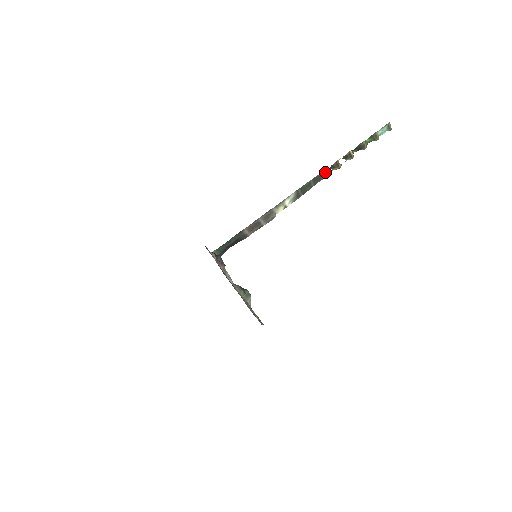
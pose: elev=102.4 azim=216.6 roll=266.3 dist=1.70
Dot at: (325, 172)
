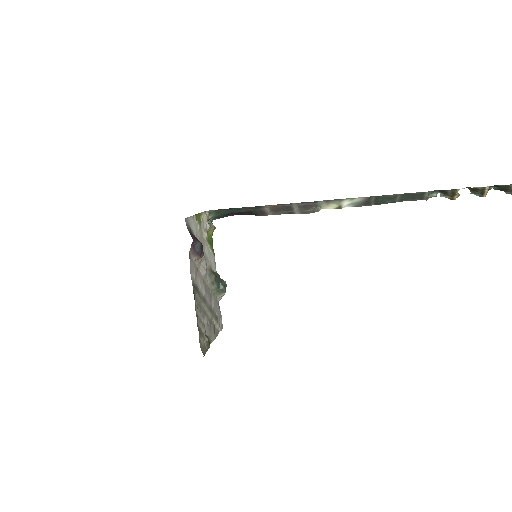
Dot at: (427, 194)
